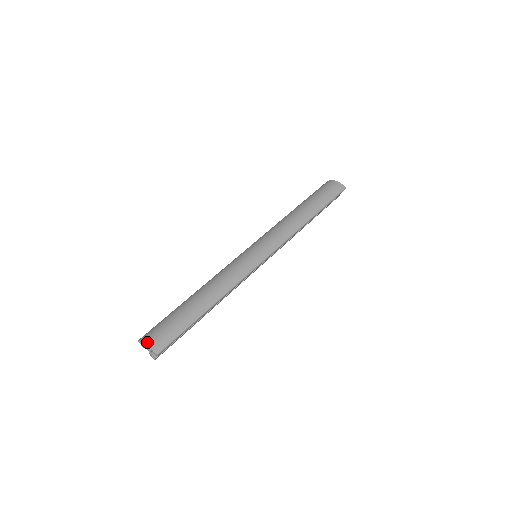
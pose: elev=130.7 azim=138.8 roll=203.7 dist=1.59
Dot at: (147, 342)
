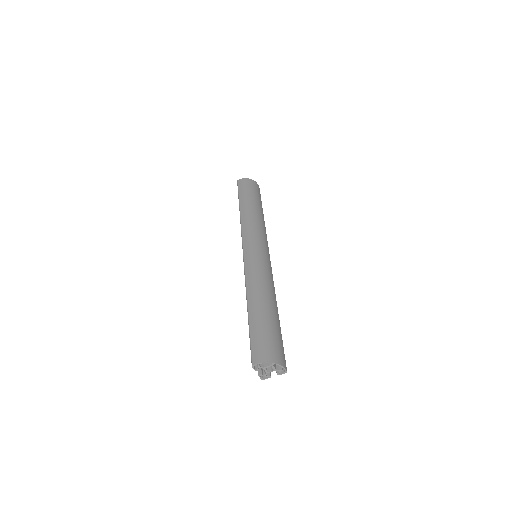
Dot at: (278, 362)
